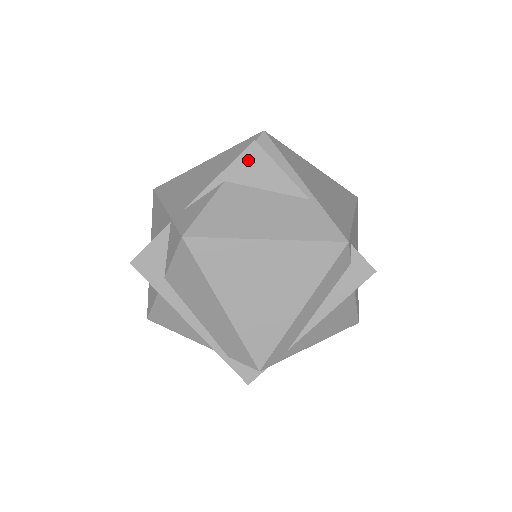
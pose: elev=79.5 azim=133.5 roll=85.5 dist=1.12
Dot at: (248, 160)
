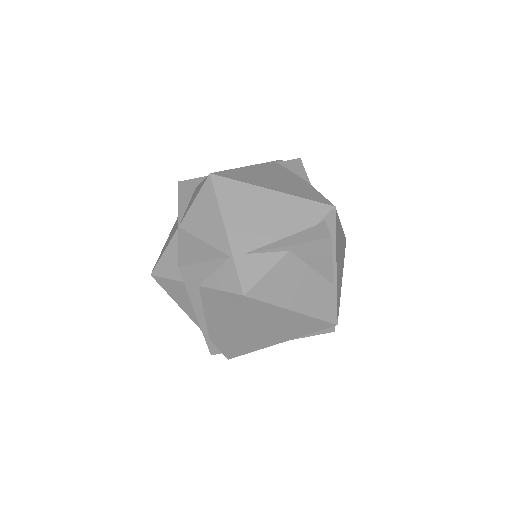
Dot at: (317, 246)
